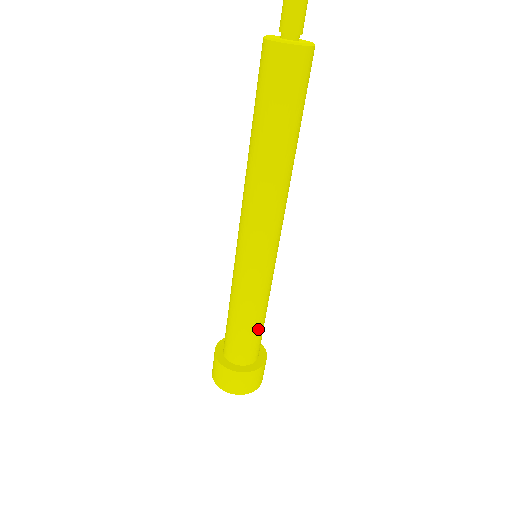
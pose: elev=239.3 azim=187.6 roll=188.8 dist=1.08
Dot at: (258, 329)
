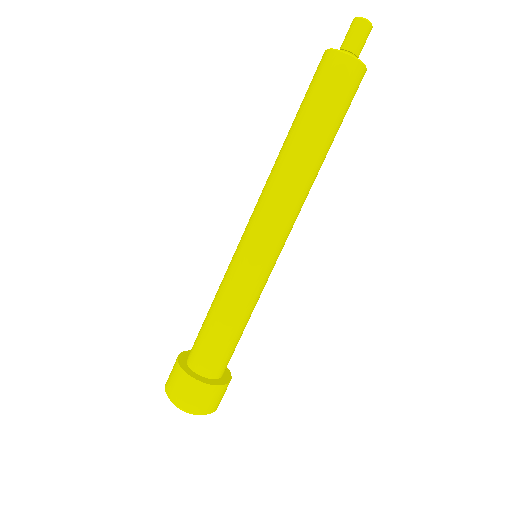
Dot at: (226, 335)
